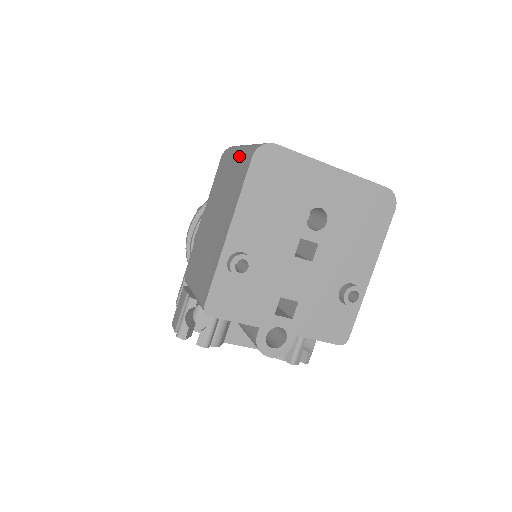
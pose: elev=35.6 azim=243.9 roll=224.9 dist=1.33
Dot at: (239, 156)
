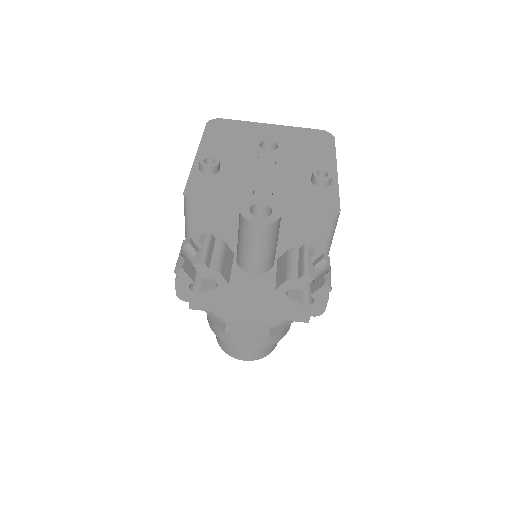
Dot at: occluded
